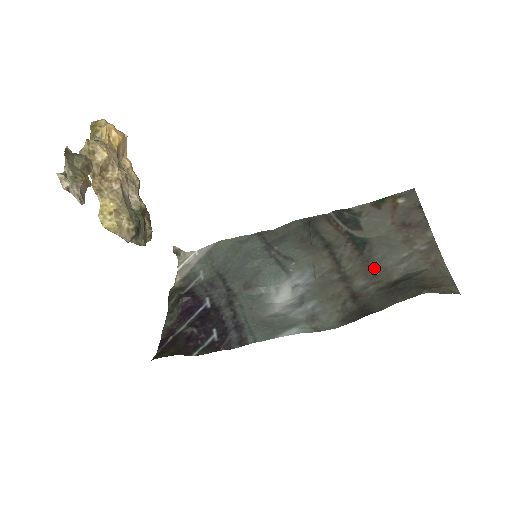
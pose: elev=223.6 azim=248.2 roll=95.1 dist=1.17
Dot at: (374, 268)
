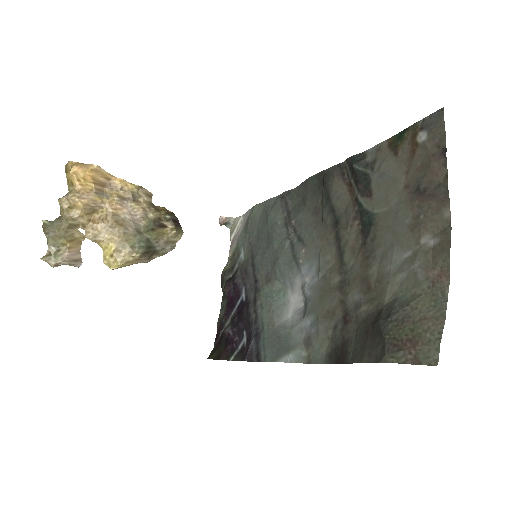
Dot at: (371, 274)
